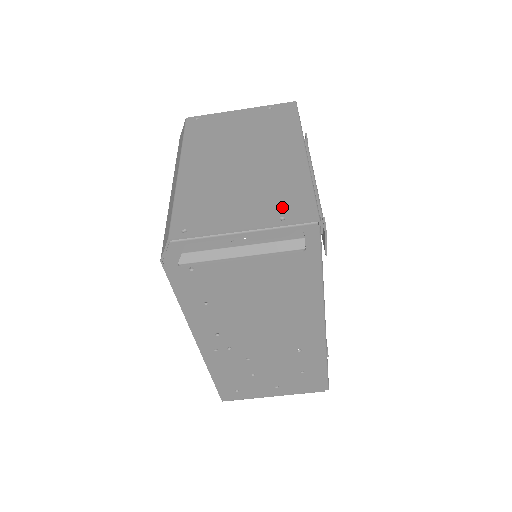
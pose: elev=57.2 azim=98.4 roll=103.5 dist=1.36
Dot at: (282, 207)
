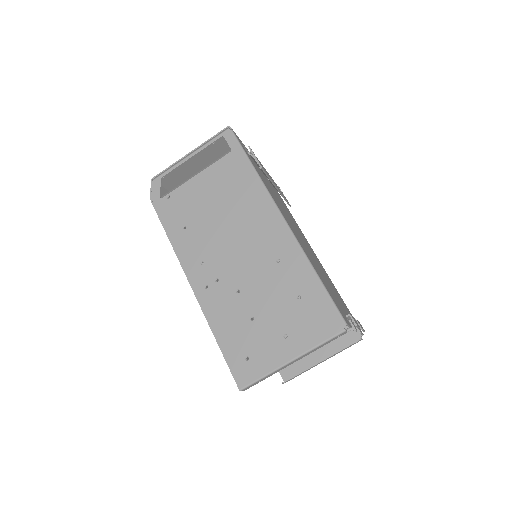
Dot at: (217, 145)
